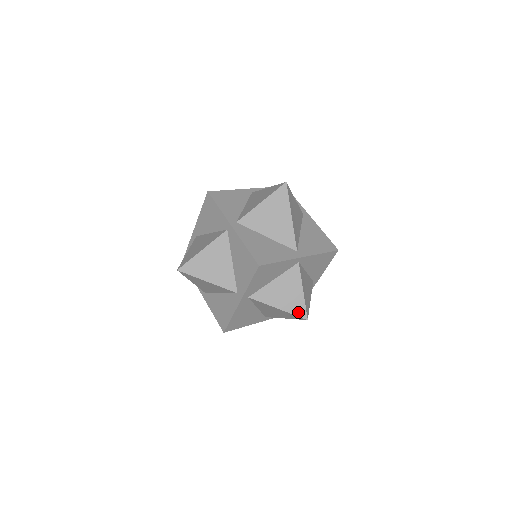
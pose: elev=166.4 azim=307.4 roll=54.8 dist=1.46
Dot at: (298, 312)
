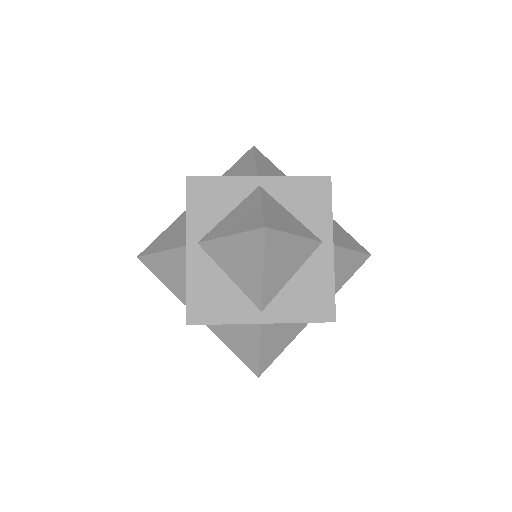
Dot at: (250, 365)
